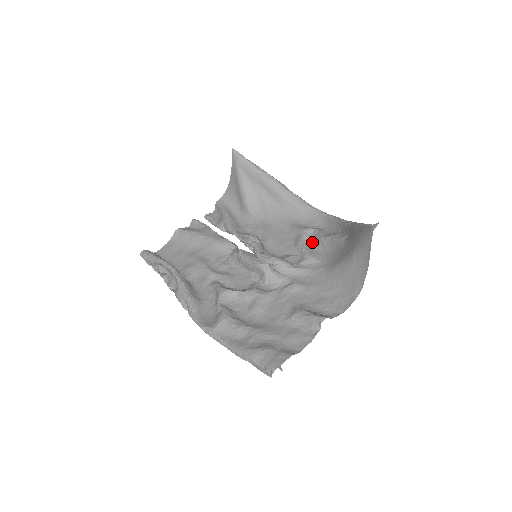
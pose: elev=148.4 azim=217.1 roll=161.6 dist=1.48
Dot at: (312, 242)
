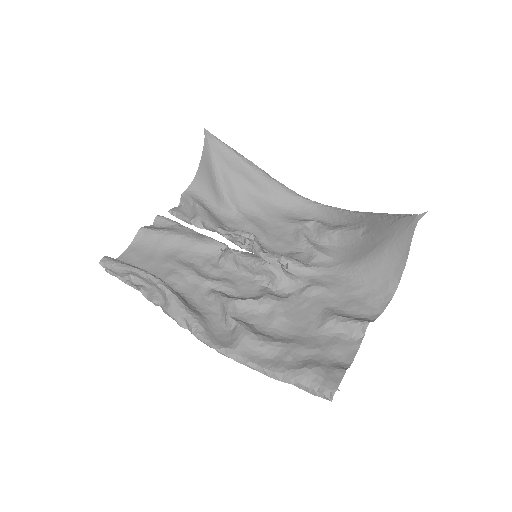
Dot at: (315, 236)
